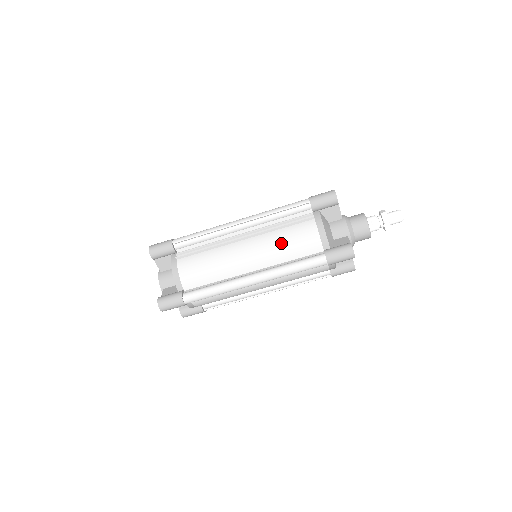
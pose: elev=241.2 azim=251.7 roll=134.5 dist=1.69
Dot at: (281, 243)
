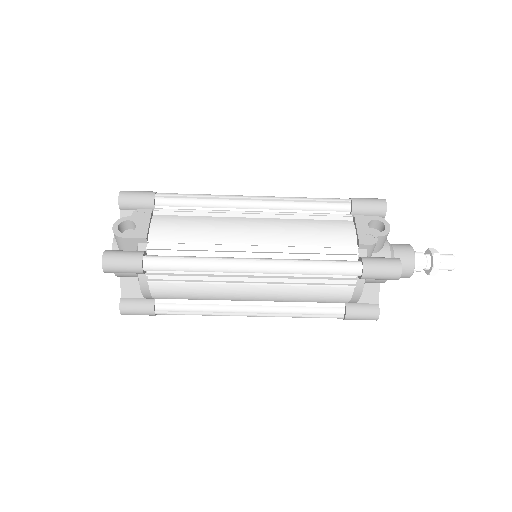
Dot at: (300, 297)
